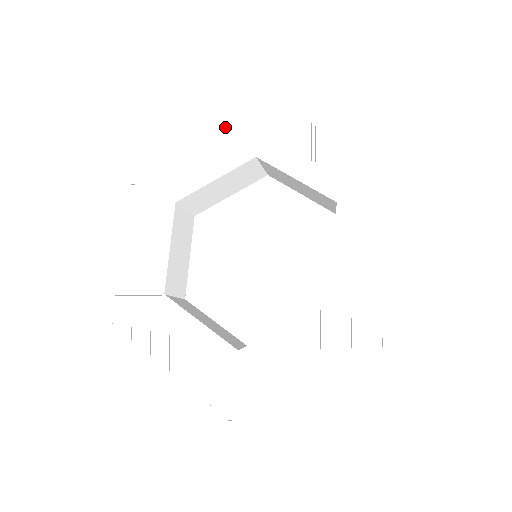
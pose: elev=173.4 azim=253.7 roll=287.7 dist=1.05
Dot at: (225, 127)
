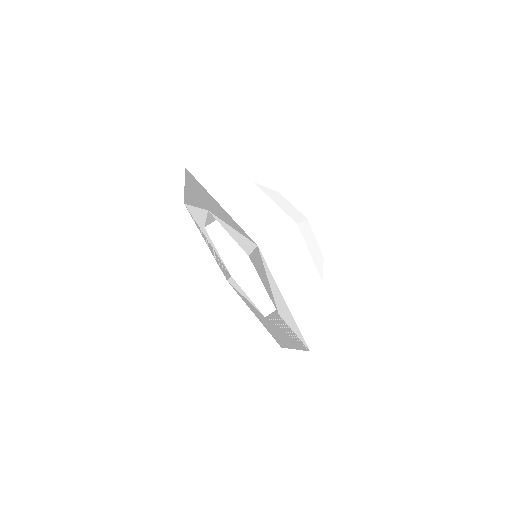
Dot at: (188, 185)
